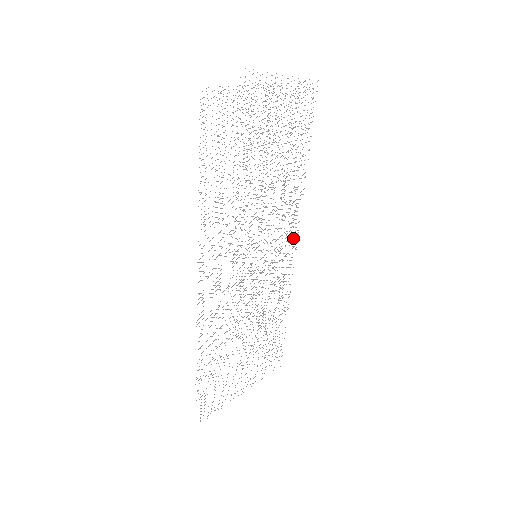
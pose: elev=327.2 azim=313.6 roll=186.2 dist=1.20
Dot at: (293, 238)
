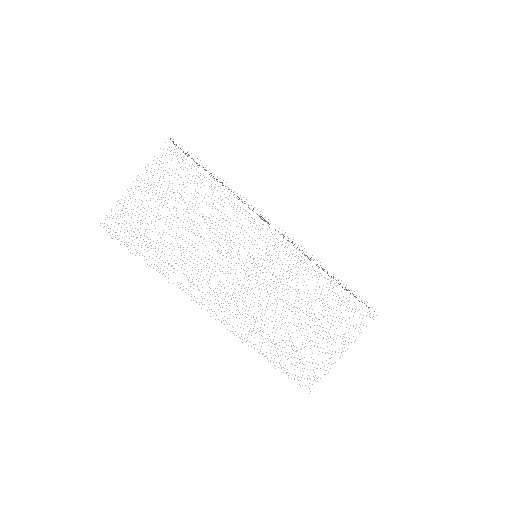
Dot at: occluded
